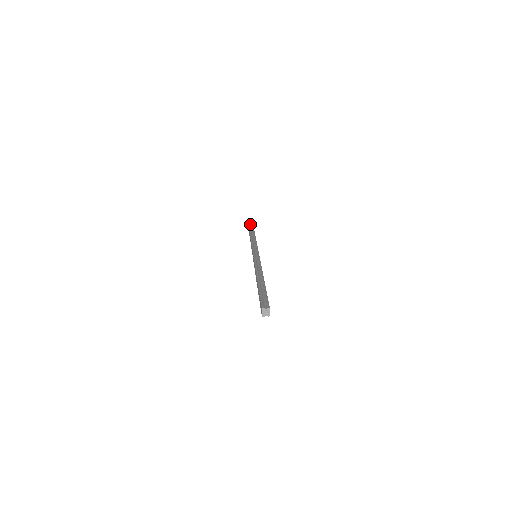
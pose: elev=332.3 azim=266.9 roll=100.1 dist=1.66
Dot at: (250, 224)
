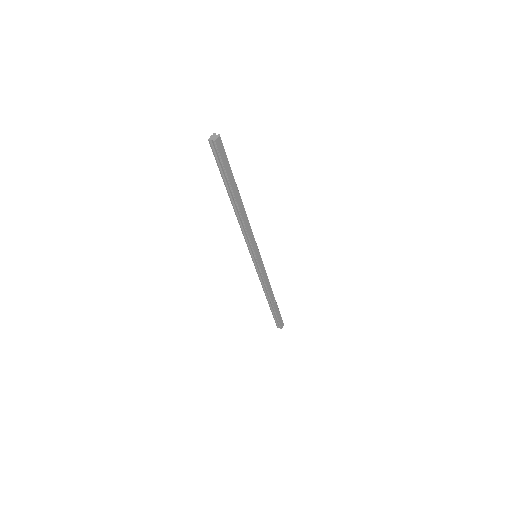
Dot at: occluded
